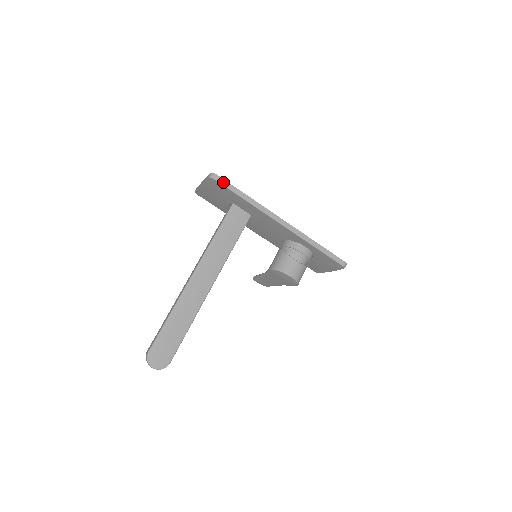
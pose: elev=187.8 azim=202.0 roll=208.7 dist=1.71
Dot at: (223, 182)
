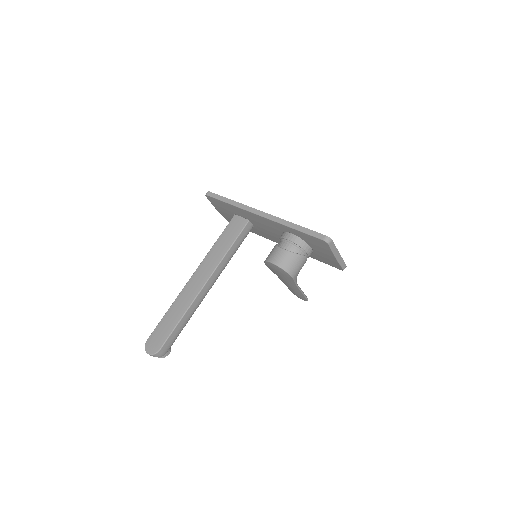
Dot at: (213, 195)
